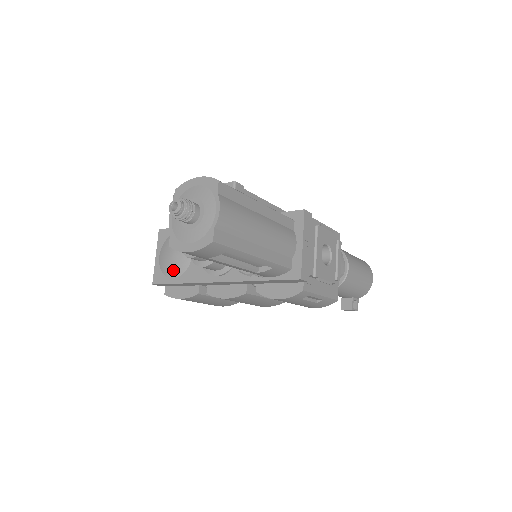
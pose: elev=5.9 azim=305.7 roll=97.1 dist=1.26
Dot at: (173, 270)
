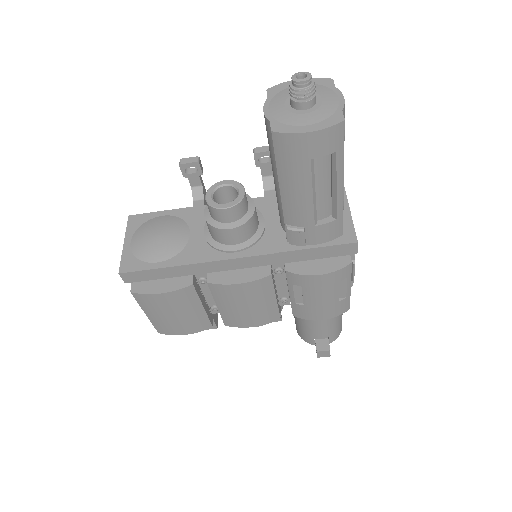
Dot at: (159, 252)
